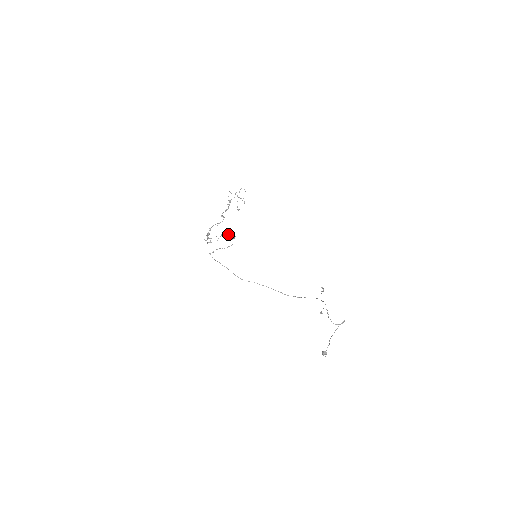
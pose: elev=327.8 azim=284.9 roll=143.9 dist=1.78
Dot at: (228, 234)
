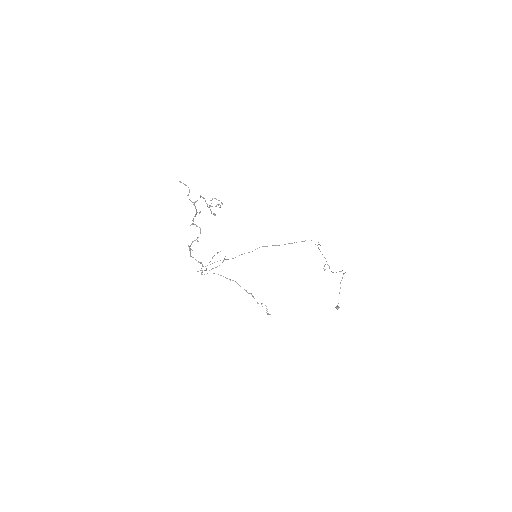
Dot at: occluded
